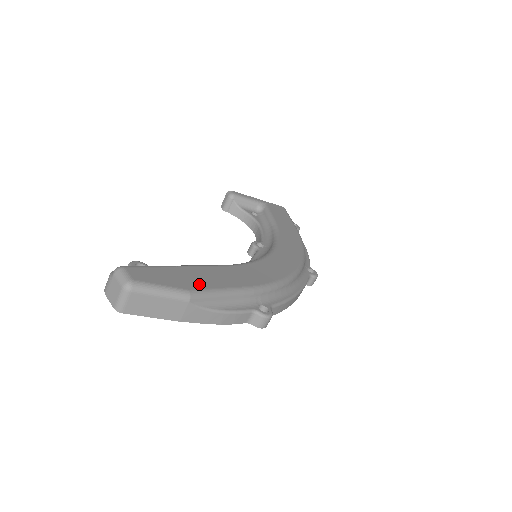
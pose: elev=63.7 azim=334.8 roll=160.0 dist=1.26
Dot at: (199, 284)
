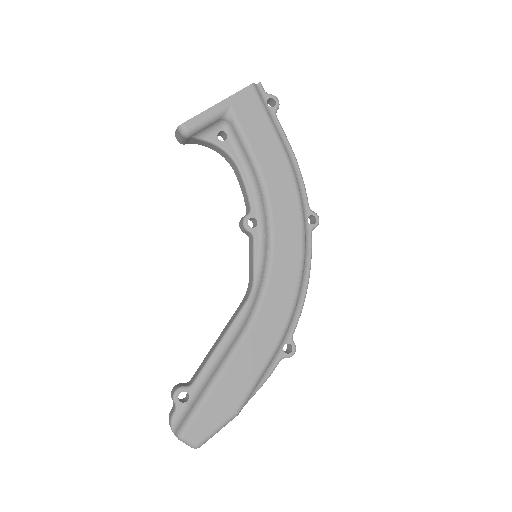
Dot at: (238, 395)
